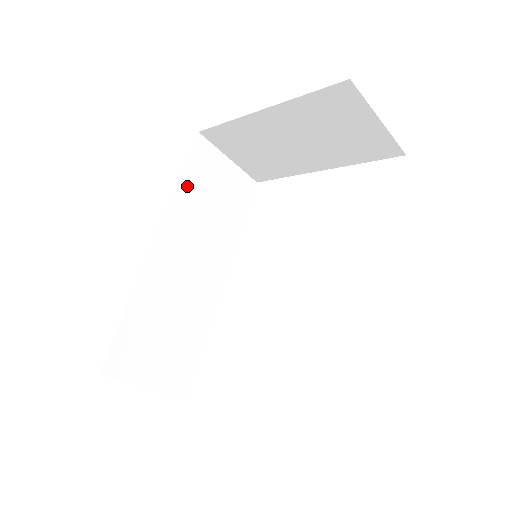
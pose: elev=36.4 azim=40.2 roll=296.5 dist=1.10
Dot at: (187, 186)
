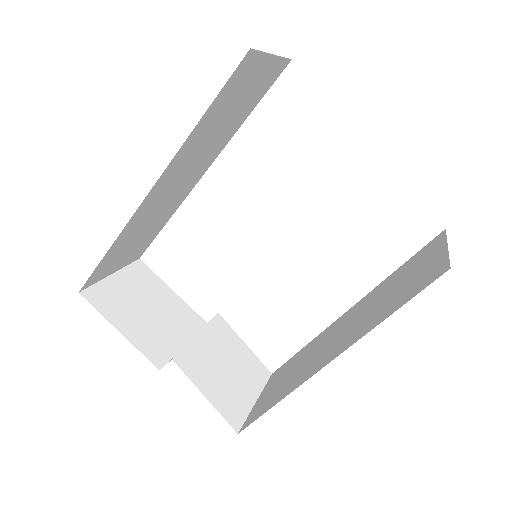
Dot at: (205, 122)
